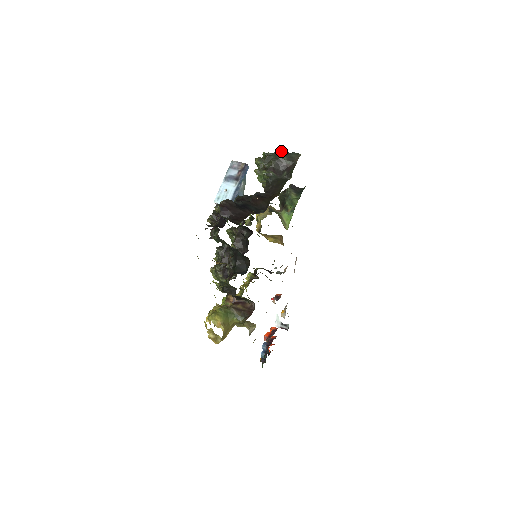
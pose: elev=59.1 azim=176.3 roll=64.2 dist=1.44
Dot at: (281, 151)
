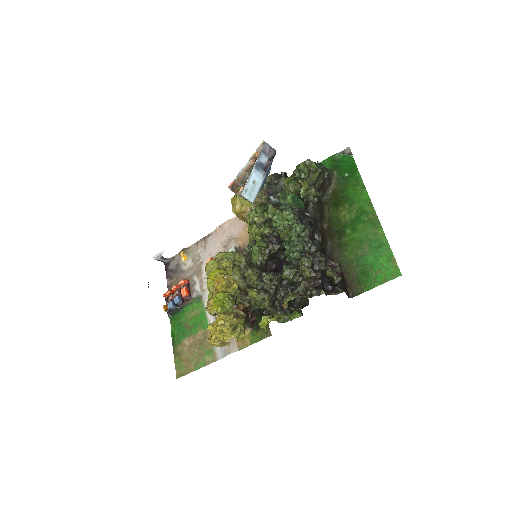
Dot at: (325, 167)
